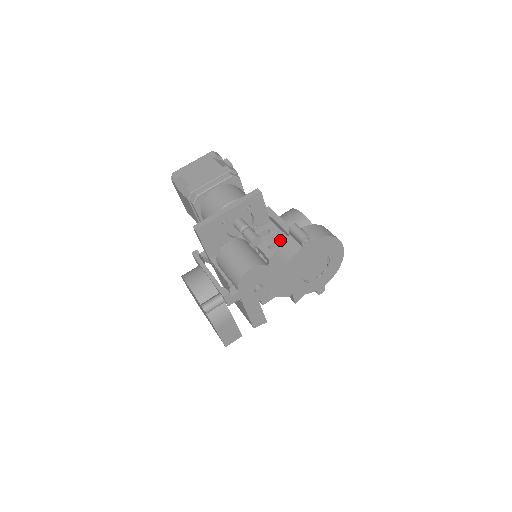
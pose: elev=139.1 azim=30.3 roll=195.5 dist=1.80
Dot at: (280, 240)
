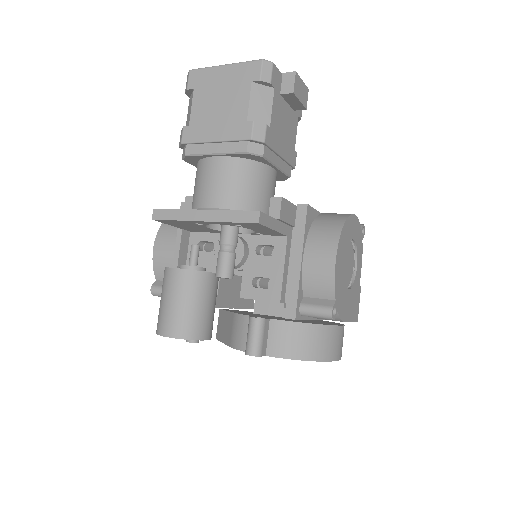
Dot at: (272, 282)
